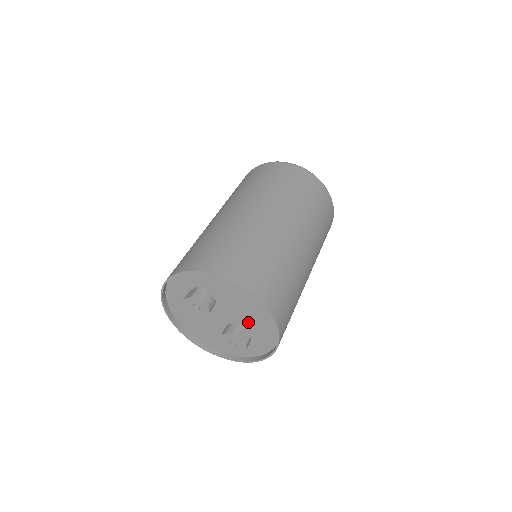
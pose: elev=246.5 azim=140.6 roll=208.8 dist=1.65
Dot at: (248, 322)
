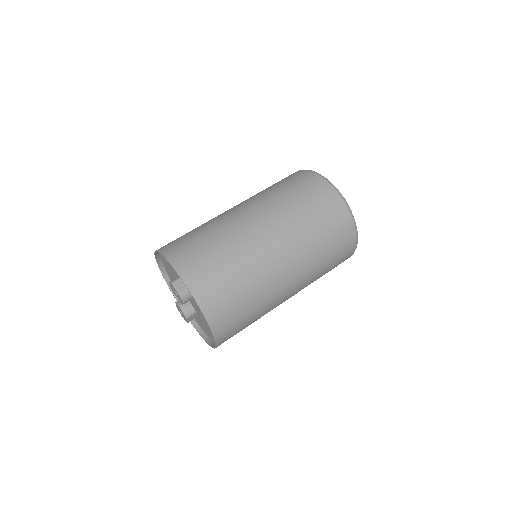
Dot at: (202, 319)
